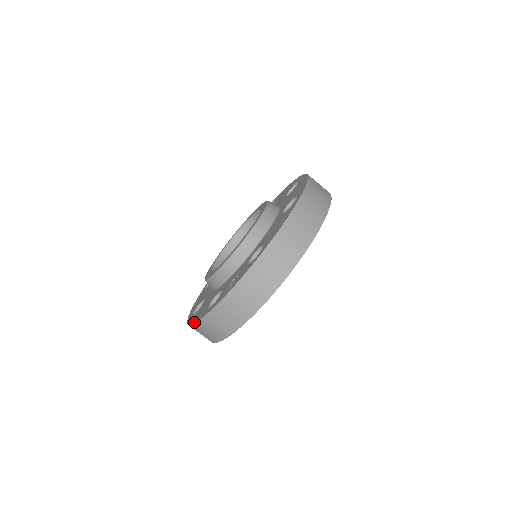
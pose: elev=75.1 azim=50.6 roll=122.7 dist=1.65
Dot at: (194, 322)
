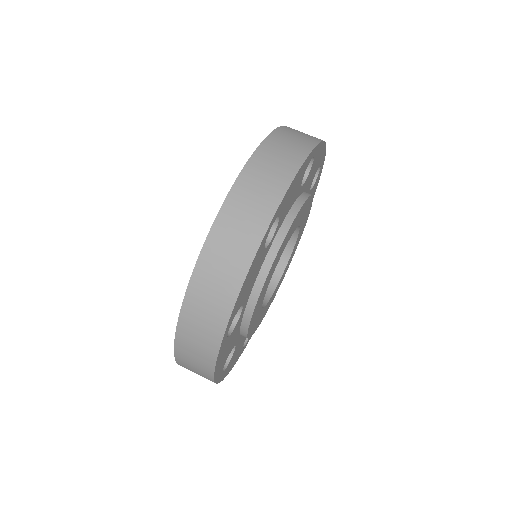
Dot at: (174, 346)
